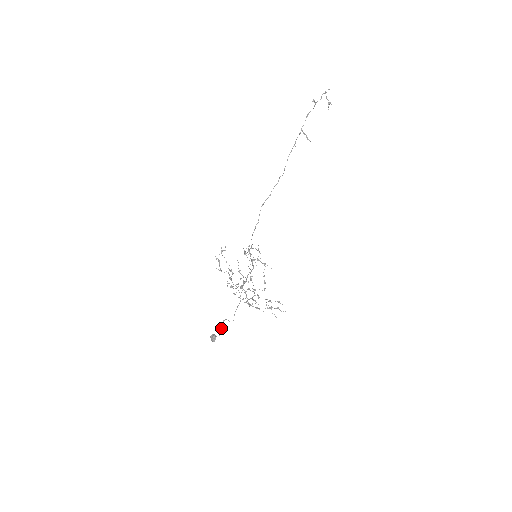
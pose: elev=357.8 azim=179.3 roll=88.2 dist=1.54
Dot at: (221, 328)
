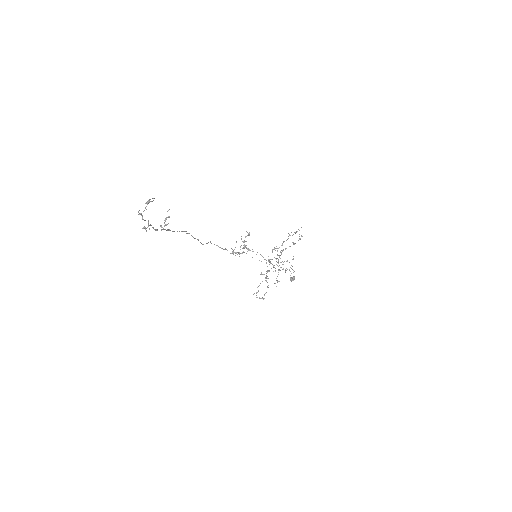
Dot at: (292, 277)
